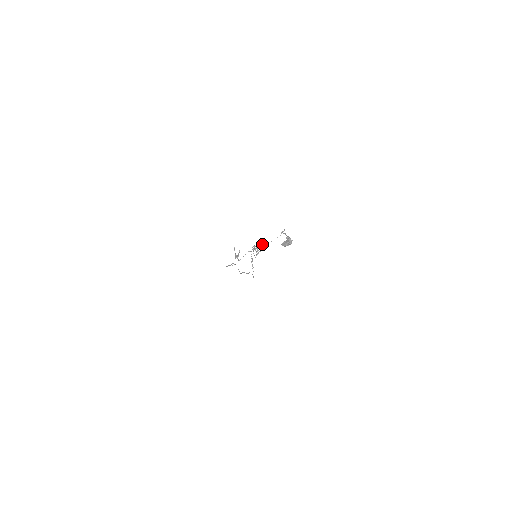
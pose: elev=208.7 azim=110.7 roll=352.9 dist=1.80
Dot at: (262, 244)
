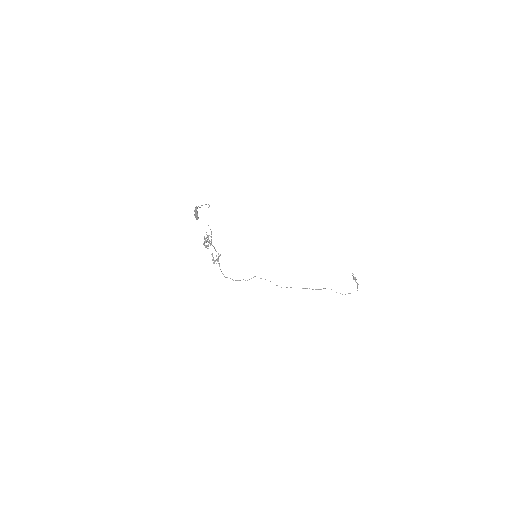
Dot at: (211, 233)
